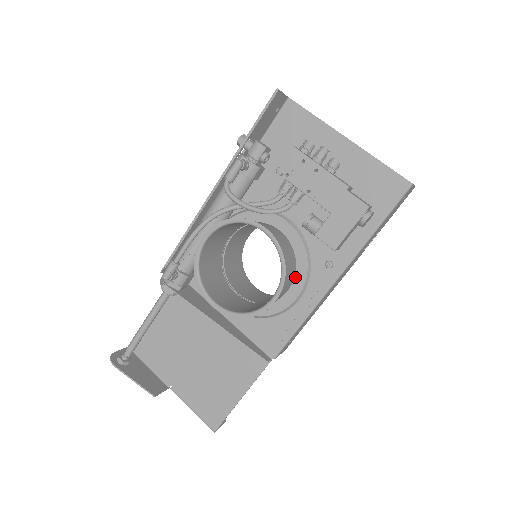
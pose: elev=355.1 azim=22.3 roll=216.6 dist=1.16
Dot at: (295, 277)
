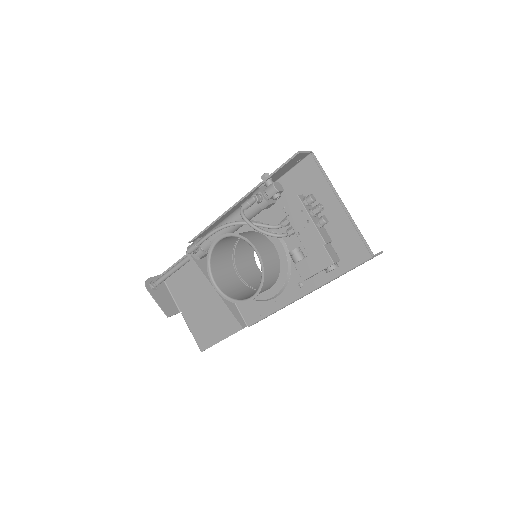
Dot at: (276, 283)
